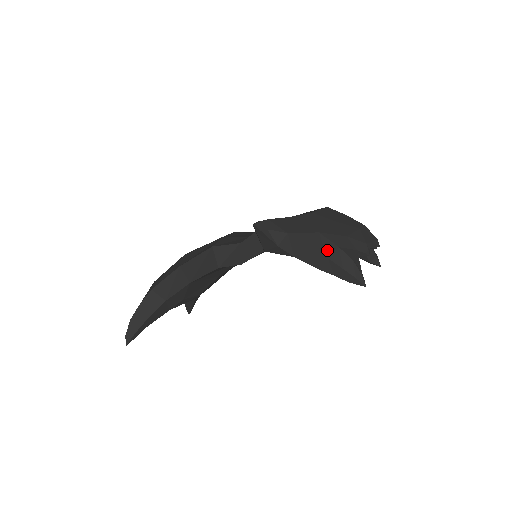
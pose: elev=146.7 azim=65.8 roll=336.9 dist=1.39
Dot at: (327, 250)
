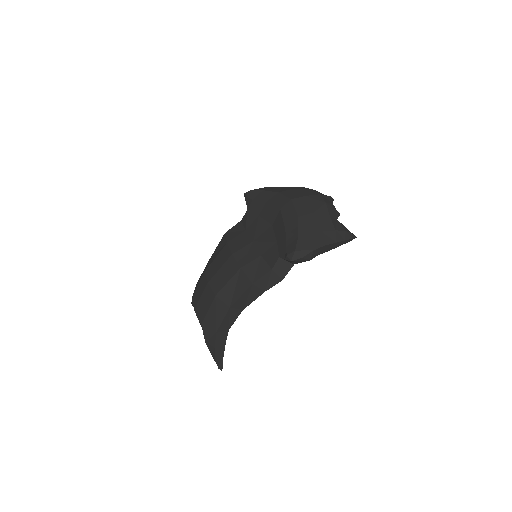
Dot at: (333, 238)
